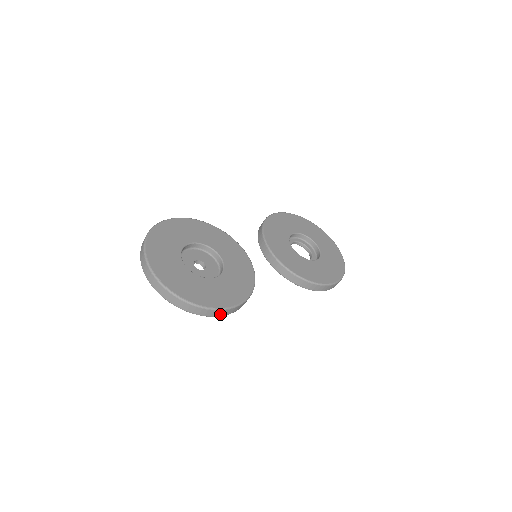
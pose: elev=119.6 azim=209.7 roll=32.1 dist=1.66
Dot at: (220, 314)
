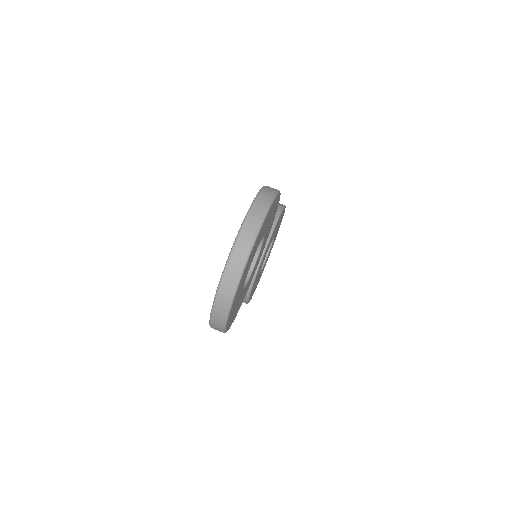
Dot at: occluded
